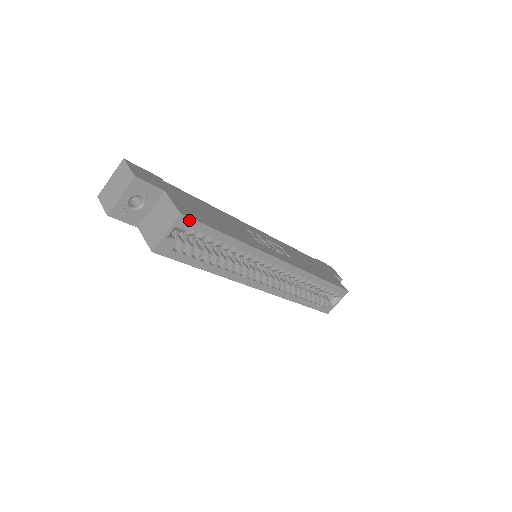
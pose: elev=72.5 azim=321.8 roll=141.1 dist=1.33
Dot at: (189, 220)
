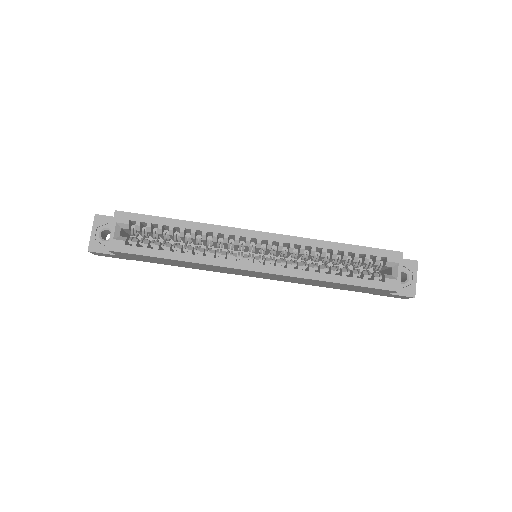
Dot at: (126, 214)
